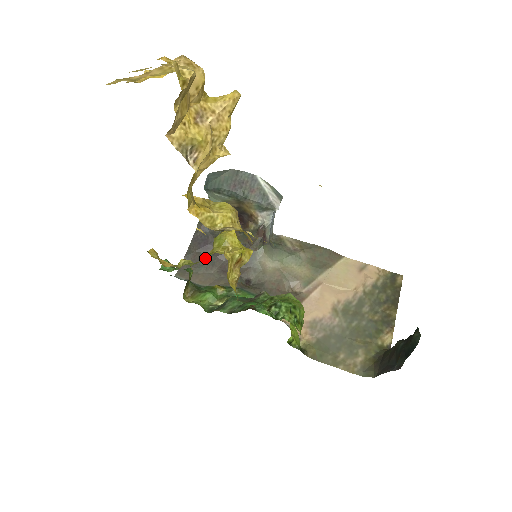
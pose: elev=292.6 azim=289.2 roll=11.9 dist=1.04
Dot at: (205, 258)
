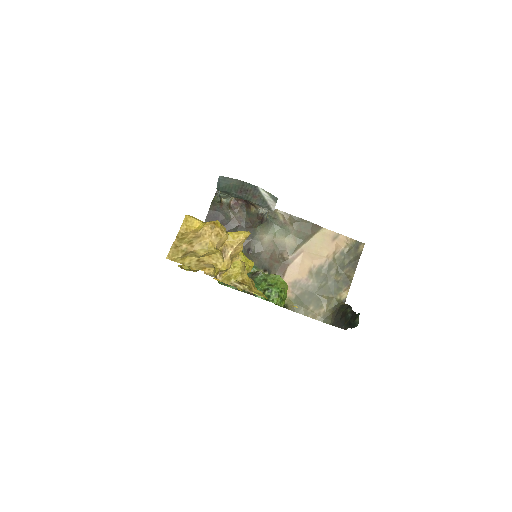
Dot at: occluded
